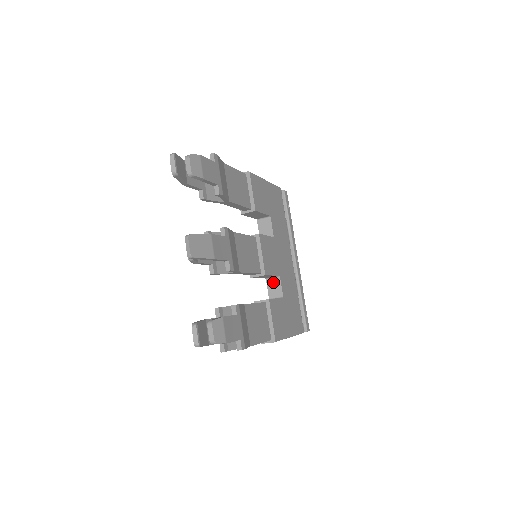
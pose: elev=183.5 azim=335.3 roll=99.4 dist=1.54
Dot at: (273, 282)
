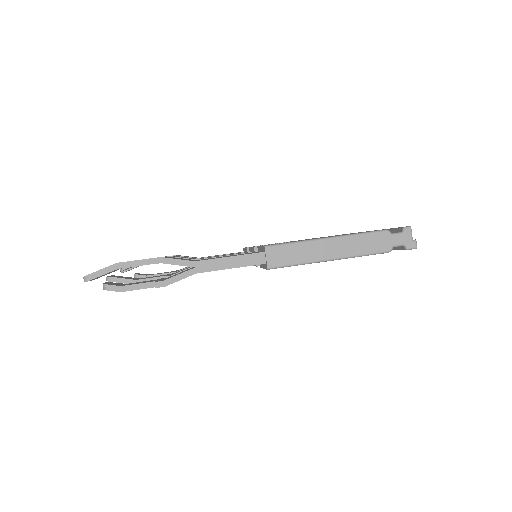
Dot at: occluded
